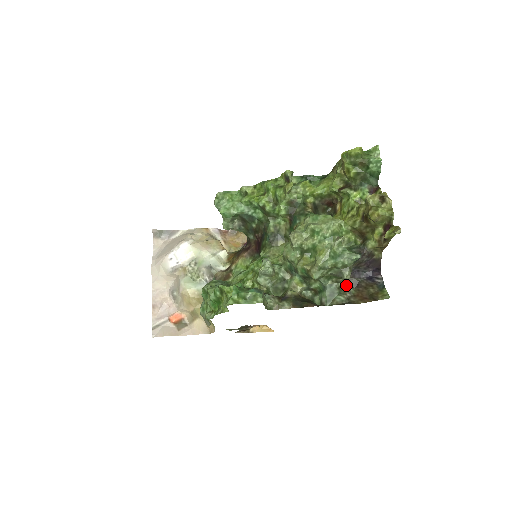
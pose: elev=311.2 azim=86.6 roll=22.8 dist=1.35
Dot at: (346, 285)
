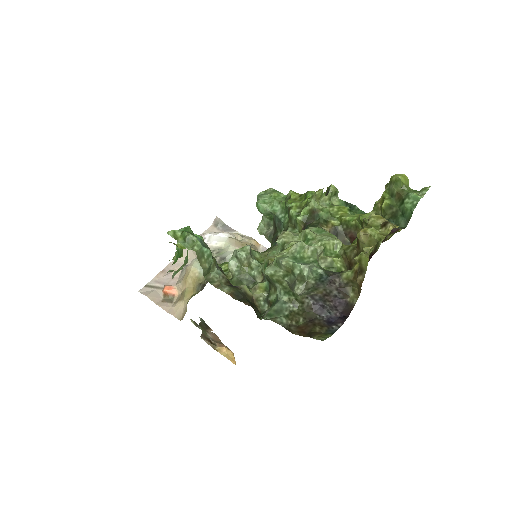
Dot at: (300, 313)
